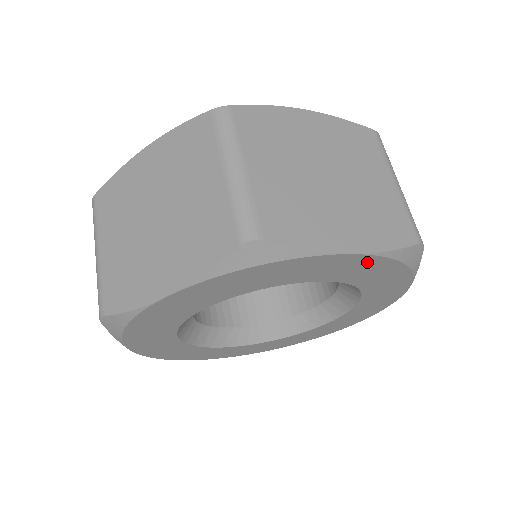
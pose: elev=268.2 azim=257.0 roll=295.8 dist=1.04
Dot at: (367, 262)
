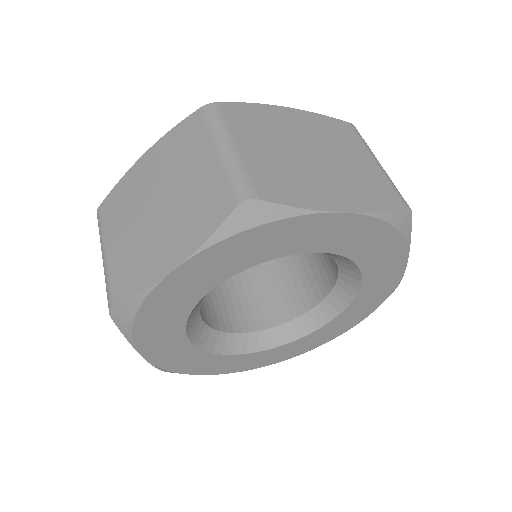
Dot at: (359, 225)
